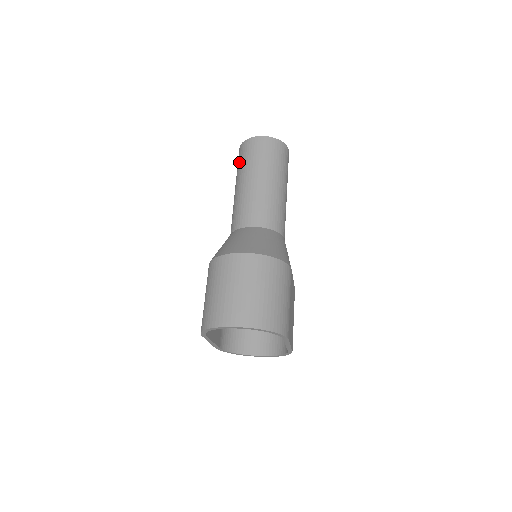
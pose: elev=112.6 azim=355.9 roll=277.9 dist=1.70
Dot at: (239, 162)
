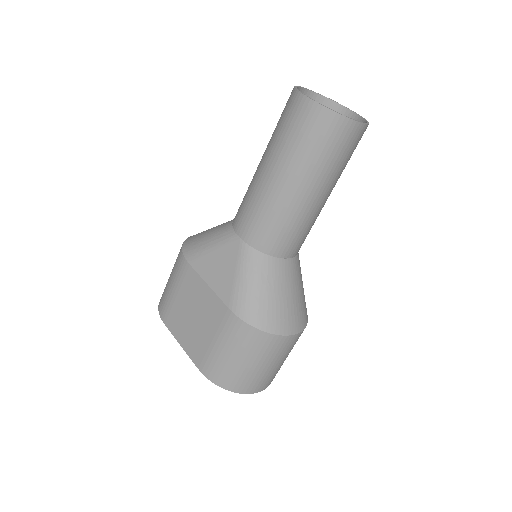
Dot at: (311, 144)
